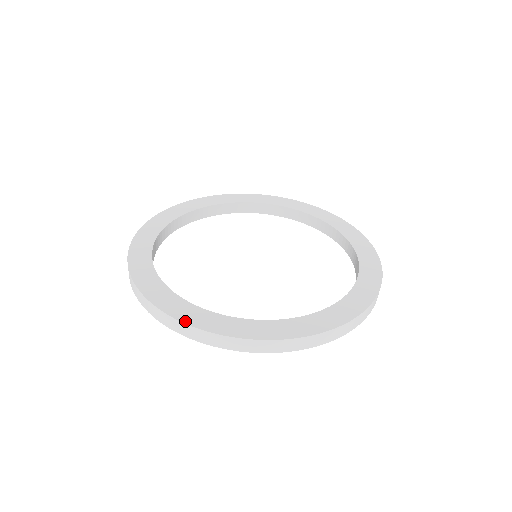
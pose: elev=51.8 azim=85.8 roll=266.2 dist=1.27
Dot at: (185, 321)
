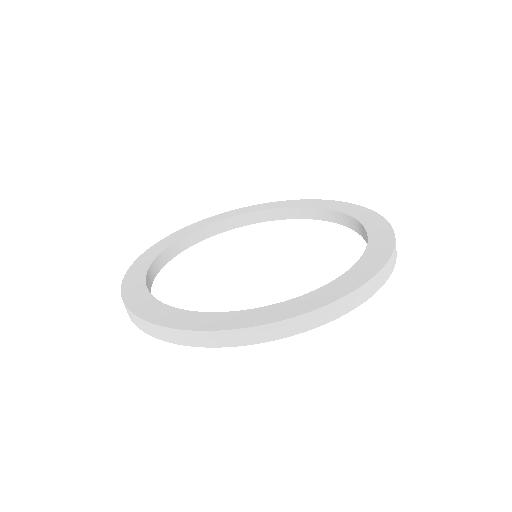
Dot at: (182, 327)
